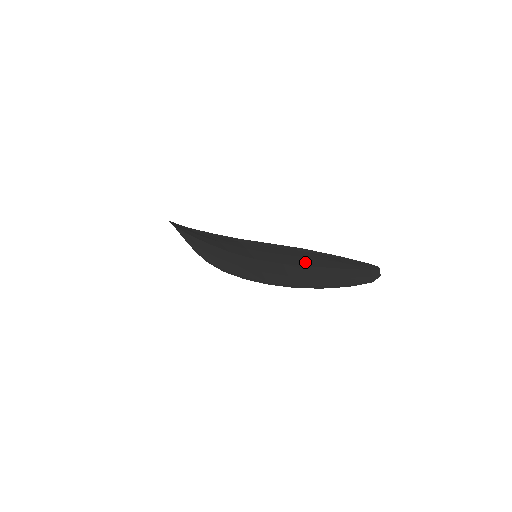
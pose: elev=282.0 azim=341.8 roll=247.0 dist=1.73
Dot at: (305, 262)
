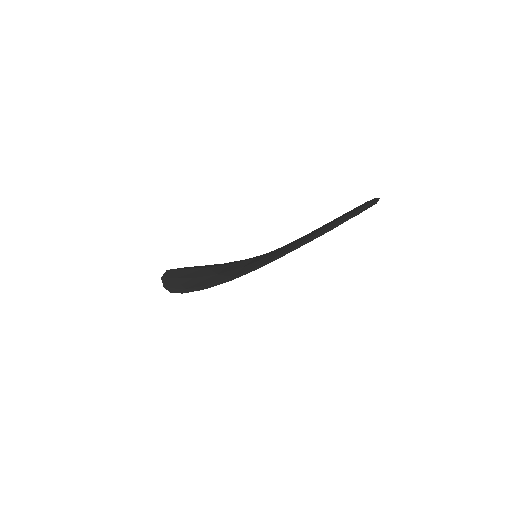
Dot at: occluded
